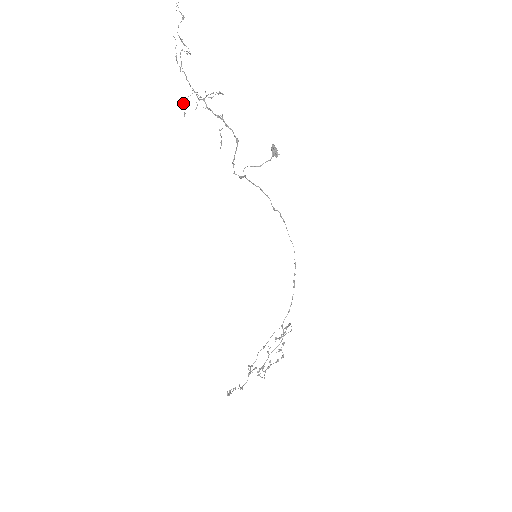
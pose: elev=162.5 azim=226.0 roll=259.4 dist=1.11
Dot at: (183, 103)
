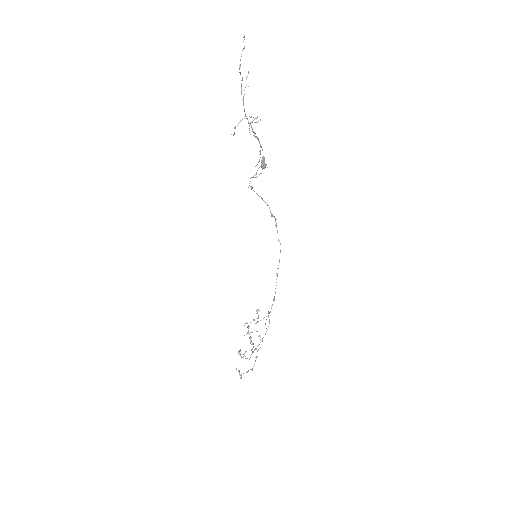
Dot at: occluded
